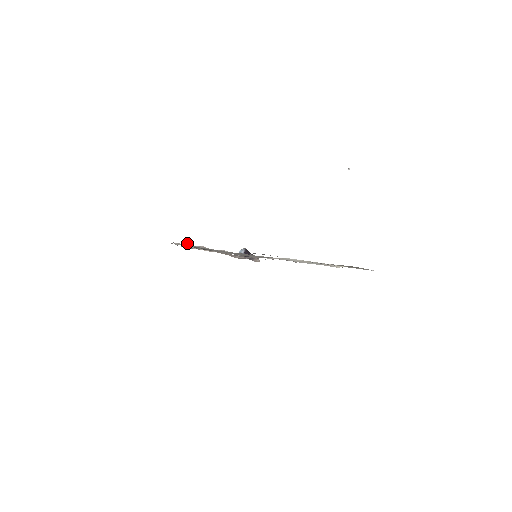
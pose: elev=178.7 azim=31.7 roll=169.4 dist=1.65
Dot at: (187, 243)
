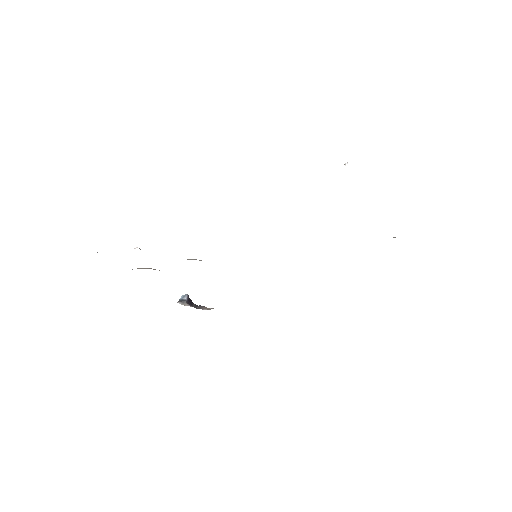
Dot at: (137, 247)
